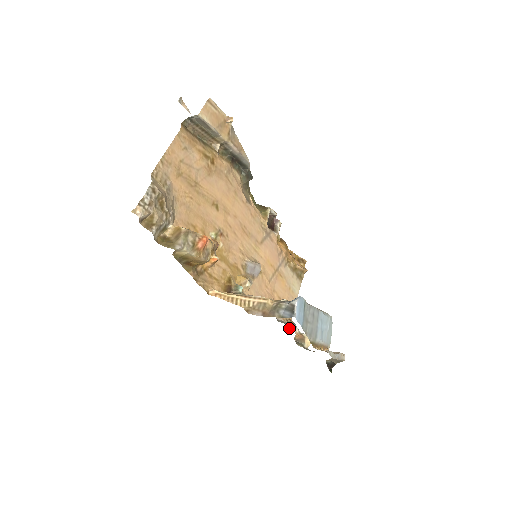
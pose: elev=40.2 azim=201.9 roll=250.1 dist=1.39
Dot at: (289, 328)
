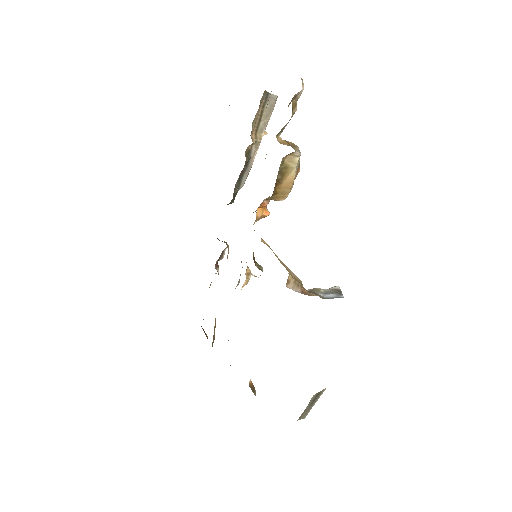
Dot at: occluded
